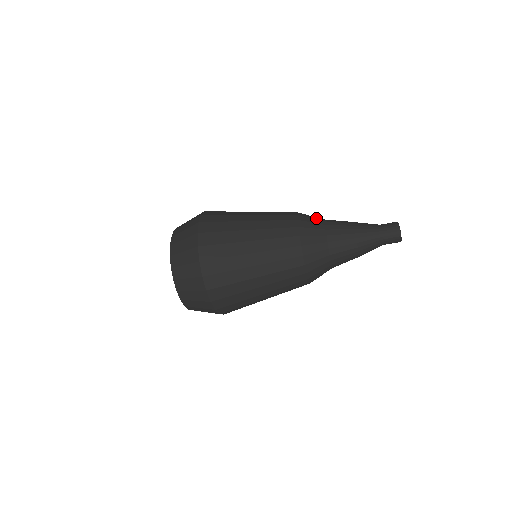
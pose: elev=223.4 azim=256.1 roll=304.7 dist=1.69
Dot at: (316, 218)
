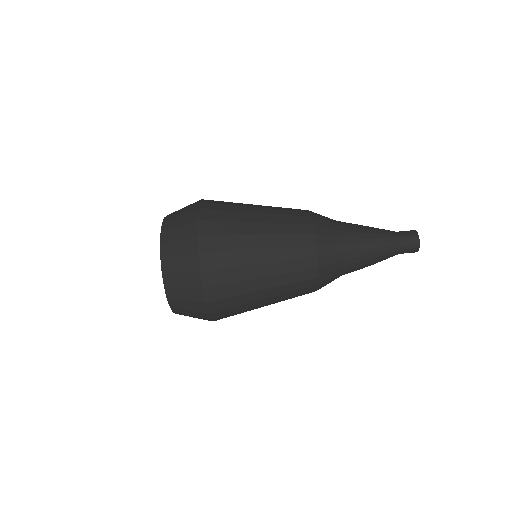
Dot at: (330, 221)
